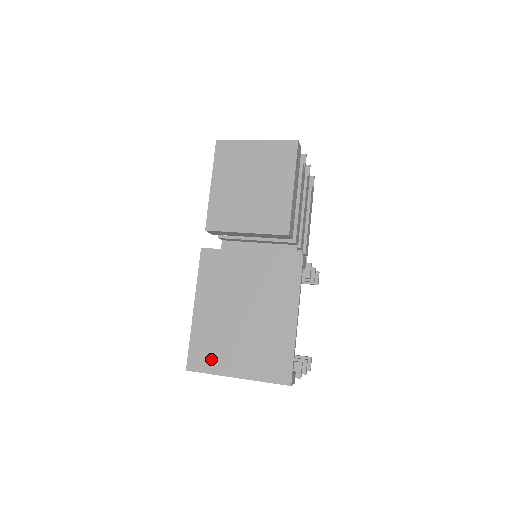
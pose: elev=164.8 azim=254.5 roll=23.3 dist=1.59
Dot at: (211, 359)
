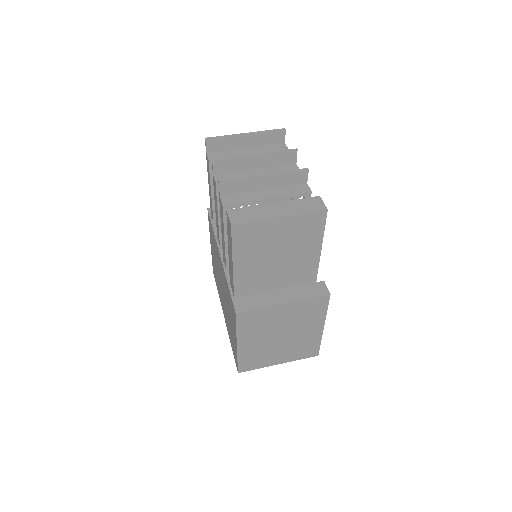
Dot at: (257, 363)
